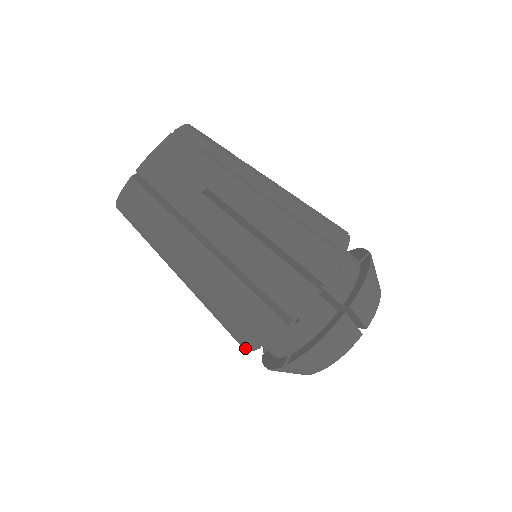
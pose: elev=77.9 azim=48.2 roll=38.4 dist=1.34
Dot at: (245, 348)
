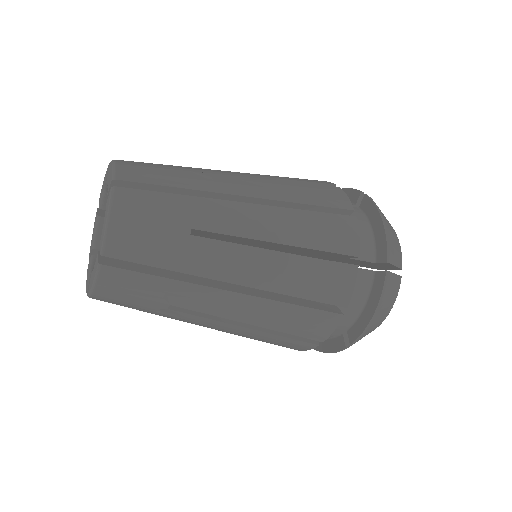
Dot at: occluded
